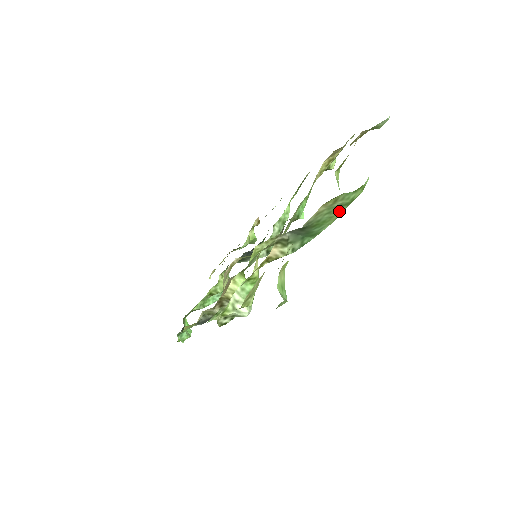
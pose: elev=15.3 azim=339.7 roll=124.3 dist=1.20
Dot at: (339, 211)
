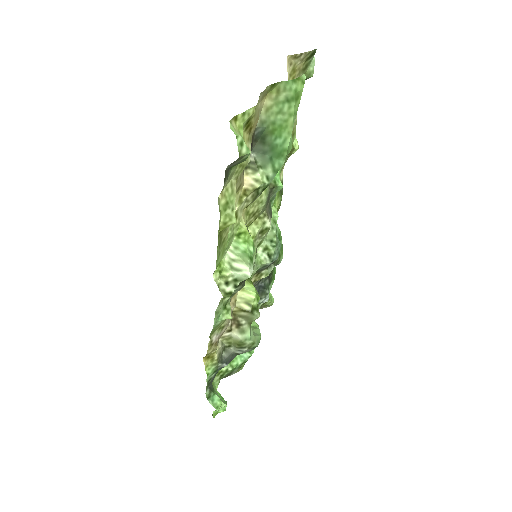
Dot at: (290, 111)
